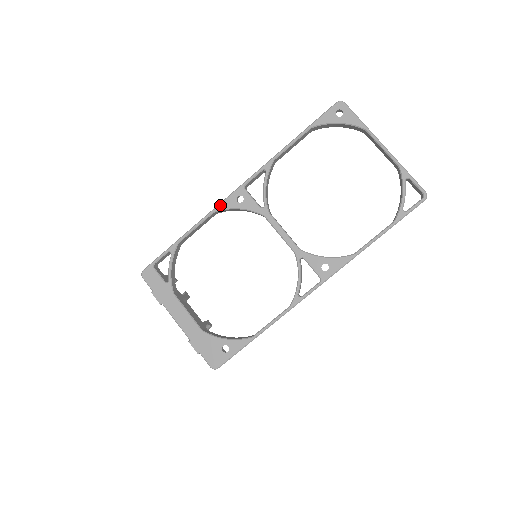
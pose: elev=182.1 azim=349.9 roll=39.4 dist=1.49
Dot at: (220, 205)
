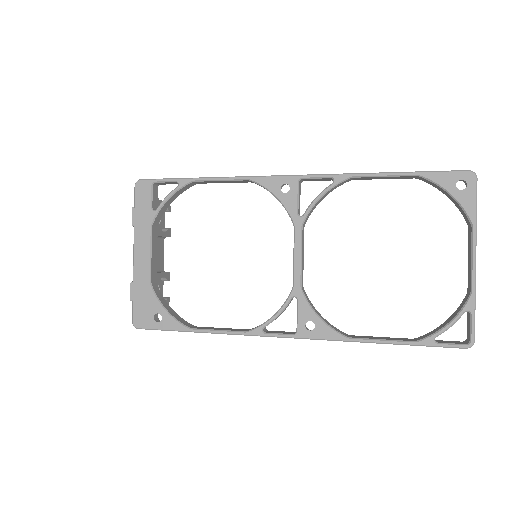
Dot at: (261, 178)
